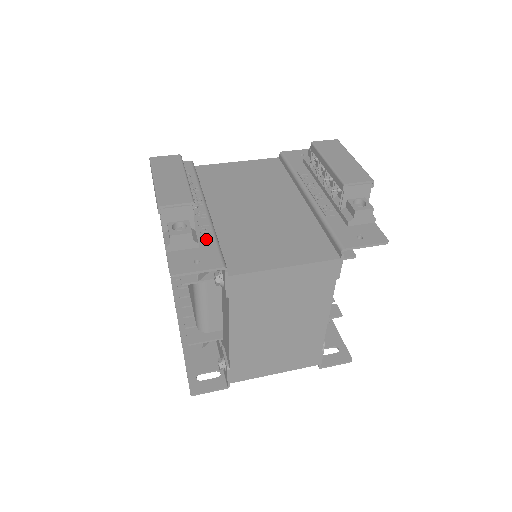
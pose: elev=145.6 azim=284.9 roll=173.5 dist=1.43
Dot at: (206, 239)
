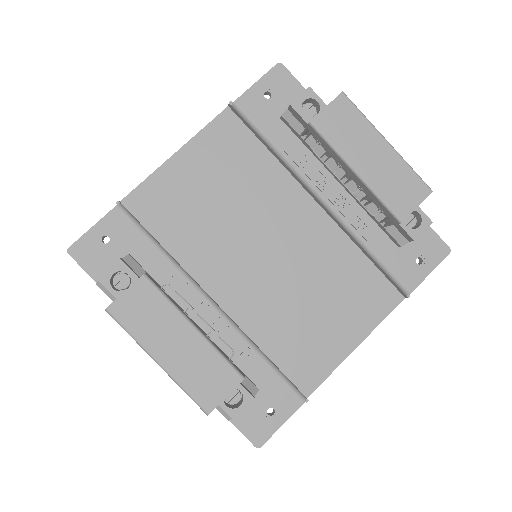
Dot at: (257, 369)
